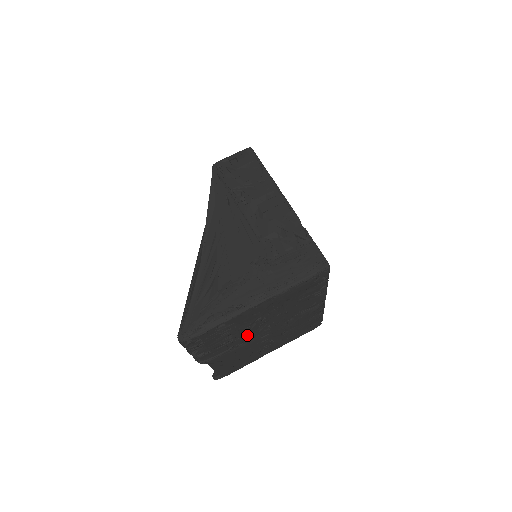
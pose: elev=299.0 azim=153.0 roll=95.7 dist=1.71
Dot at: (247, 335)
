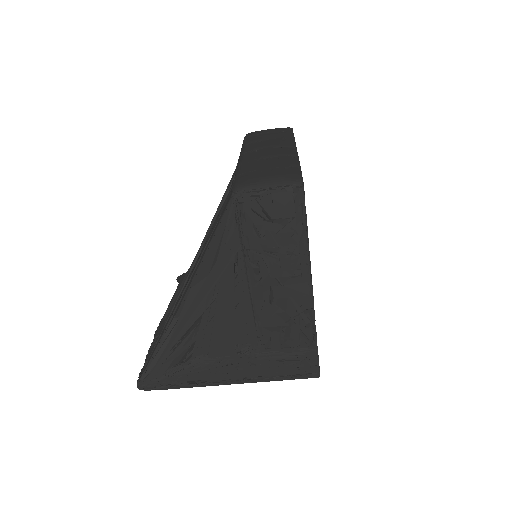
Dot at: occluded
